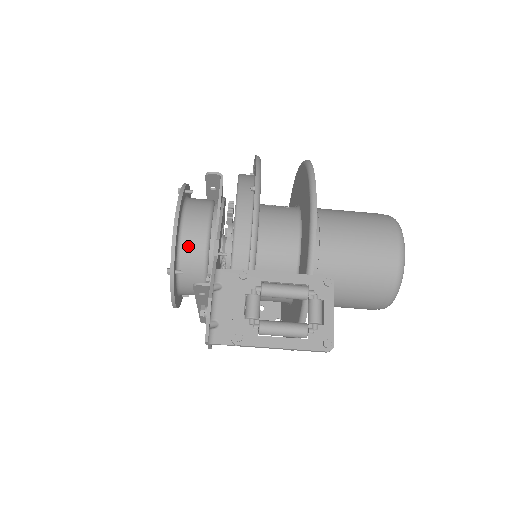
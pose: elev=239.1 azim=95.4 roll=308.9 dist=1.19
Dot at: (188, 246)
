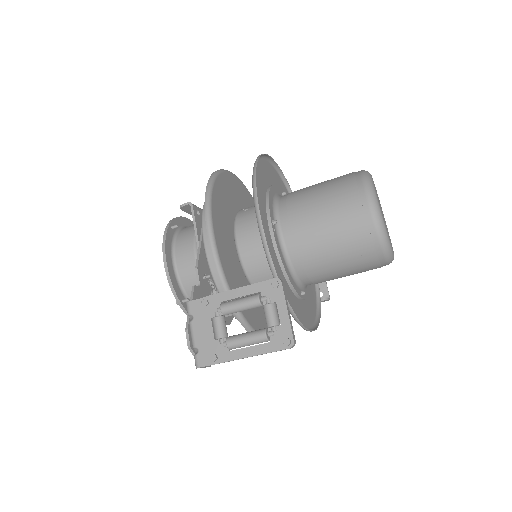
Dot at: (185, 276)
